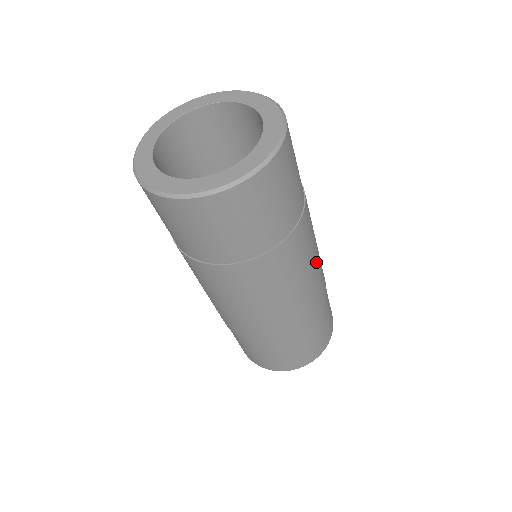
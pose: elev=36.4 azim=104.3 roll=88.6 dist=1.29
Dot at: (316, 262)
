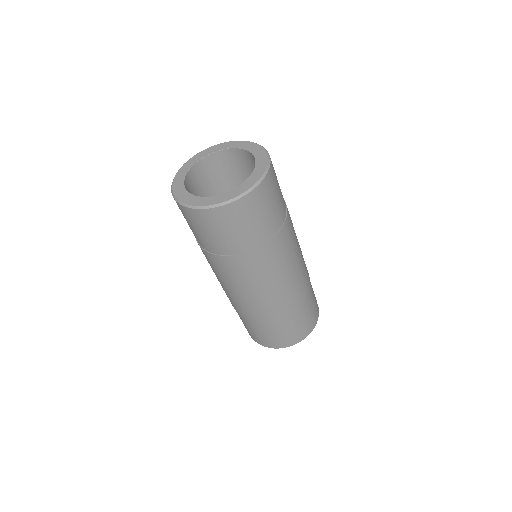
Dot at: (300, 253)
